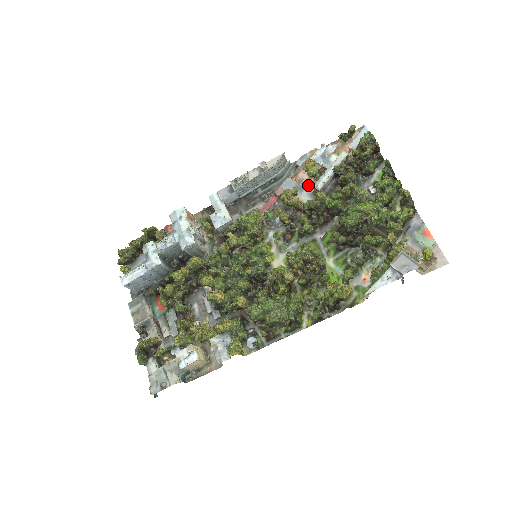
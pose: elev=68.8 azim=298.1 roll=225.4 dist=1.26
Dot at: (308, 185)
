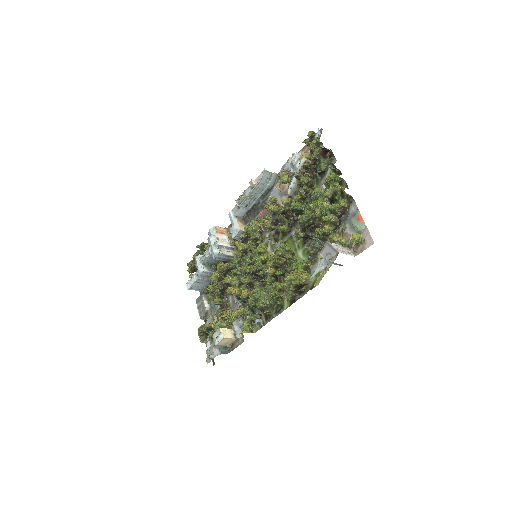
Dot at: occluded
